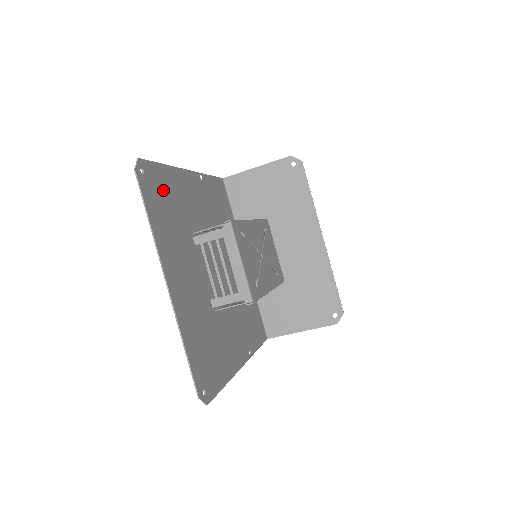
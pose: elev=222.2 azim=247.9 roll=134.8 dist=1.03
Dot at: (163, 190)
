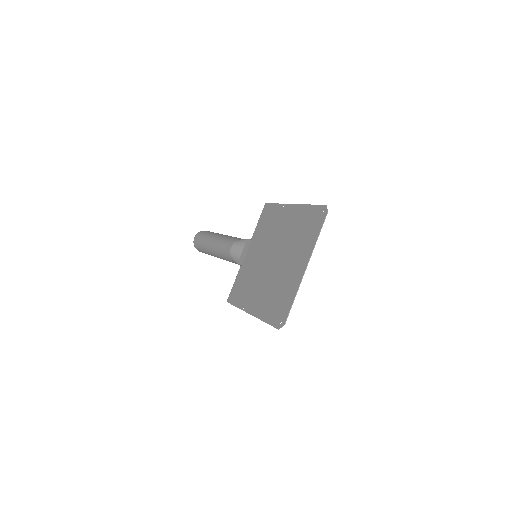
Dot at: (311, 219)
